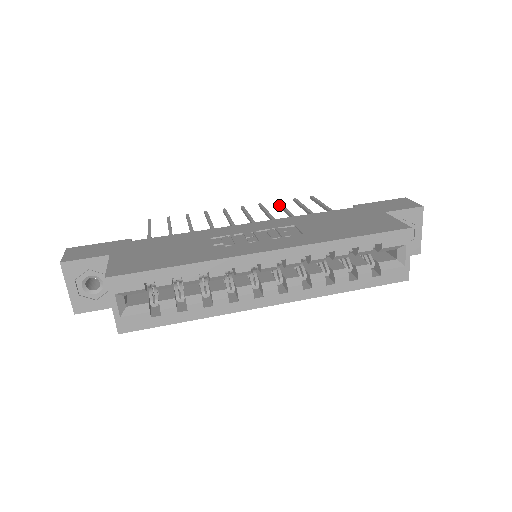
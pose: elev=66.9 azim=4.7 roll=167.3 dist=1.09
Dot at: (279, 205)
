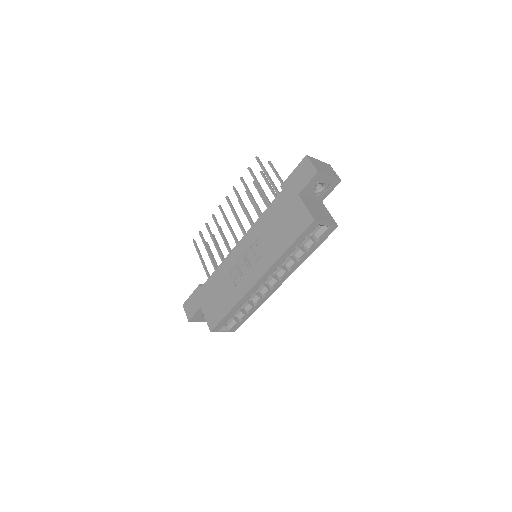
Dot at: occluded
